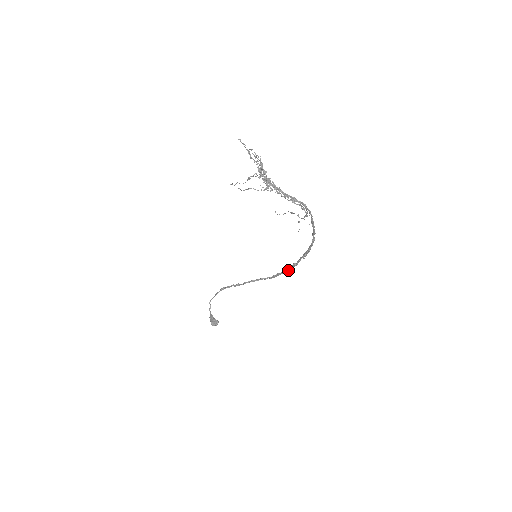
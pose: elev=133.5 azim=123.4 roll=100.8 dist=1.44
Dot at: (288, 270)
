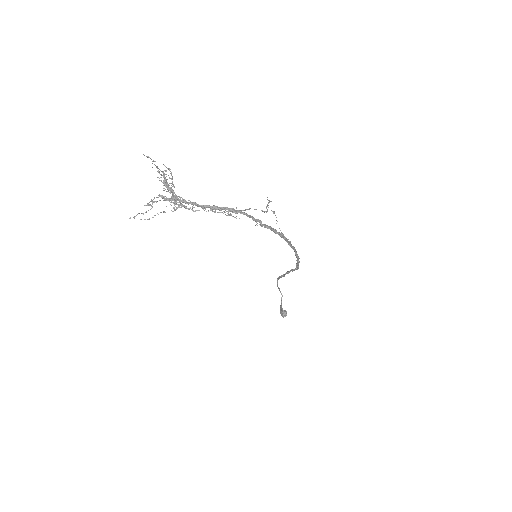
Dot at: (299, 262)
